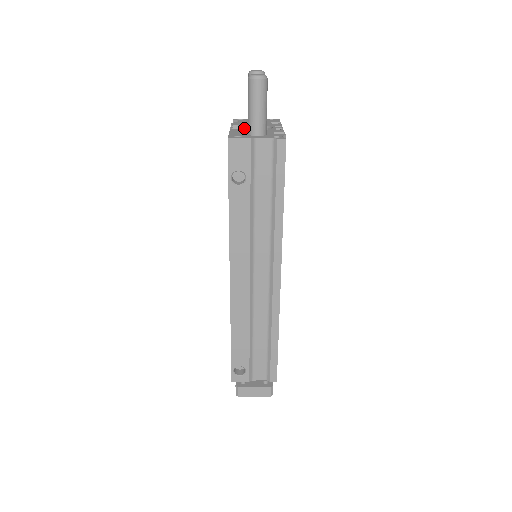
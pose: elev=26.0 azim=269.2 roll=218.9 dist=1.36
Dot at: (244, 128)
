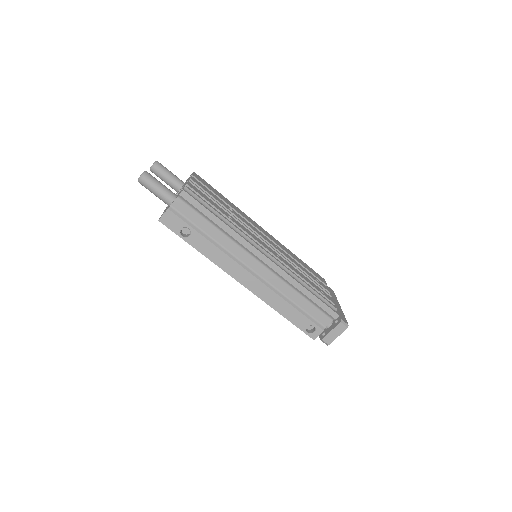
Dot at: occluded
